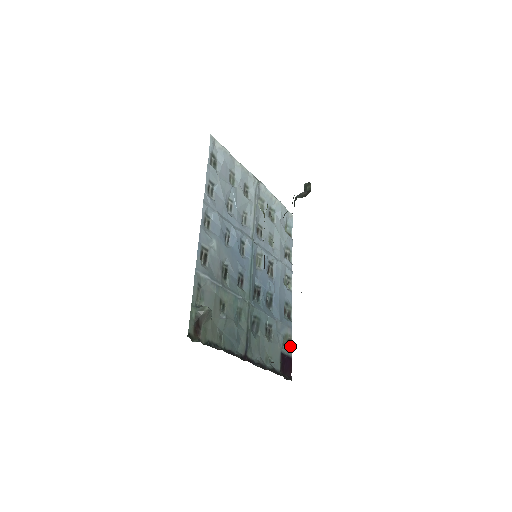
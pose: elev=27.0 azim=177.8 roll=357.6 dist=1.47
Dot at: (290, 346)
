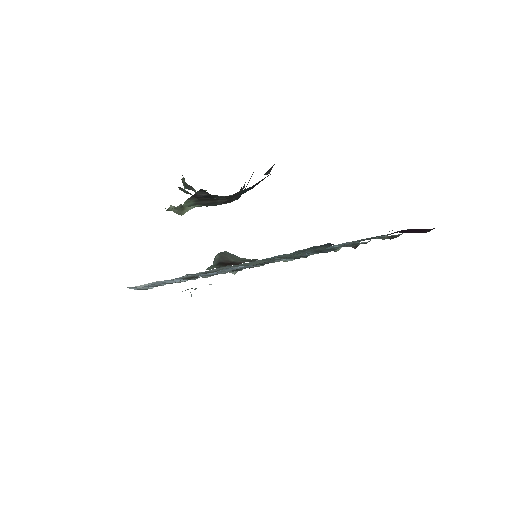
Dot at: (397, 236)
